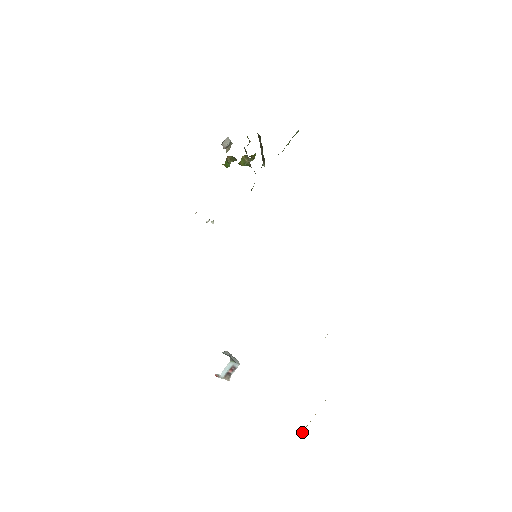
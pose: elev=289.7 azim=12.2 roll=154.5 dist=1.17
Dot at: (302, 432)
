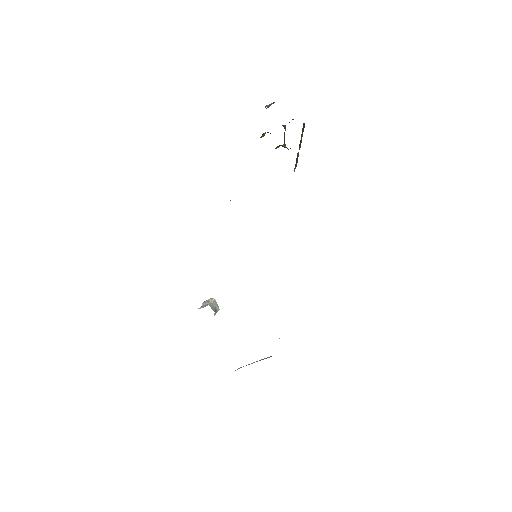
Dot at: occluded
